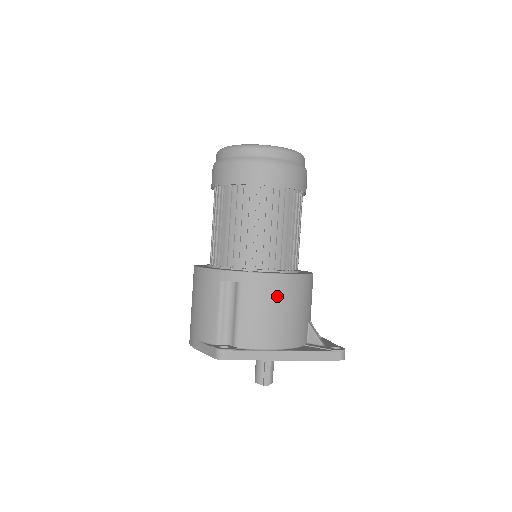
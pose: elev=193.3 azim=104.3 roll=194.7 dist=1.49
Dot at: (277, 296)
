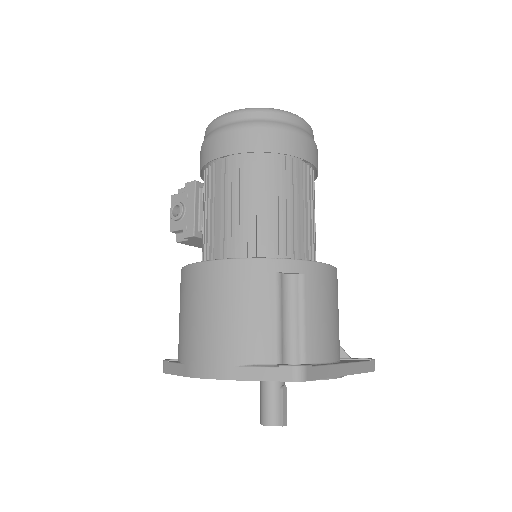
Dot at: (333, 293)
